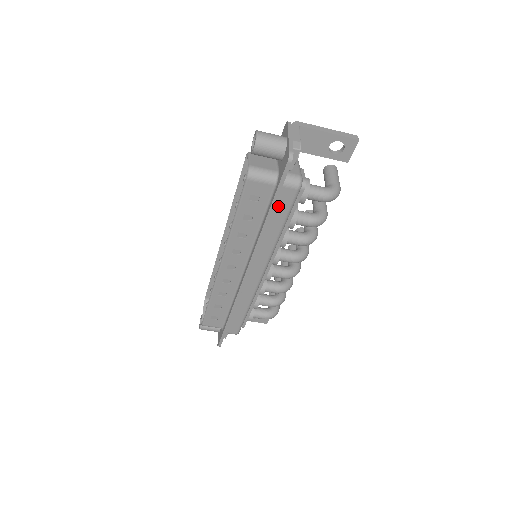
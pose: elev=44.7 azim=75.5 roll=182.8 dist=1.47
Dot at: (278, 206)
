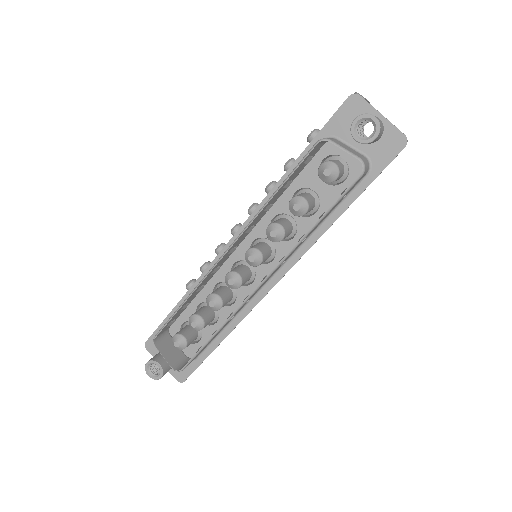
Dot at: occluded
